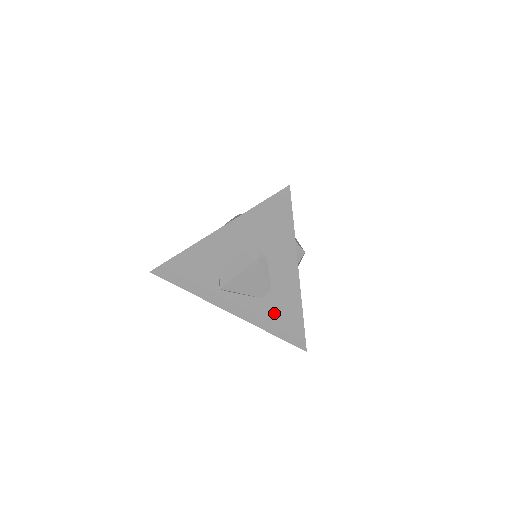
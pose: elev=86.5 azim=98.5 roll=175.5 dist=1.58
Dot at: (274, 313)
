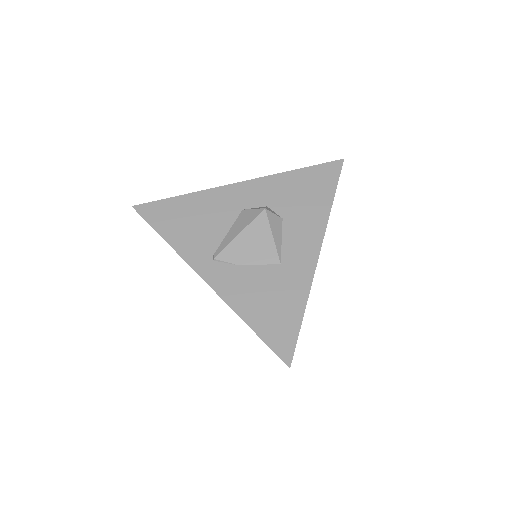
Dot at: occluded
